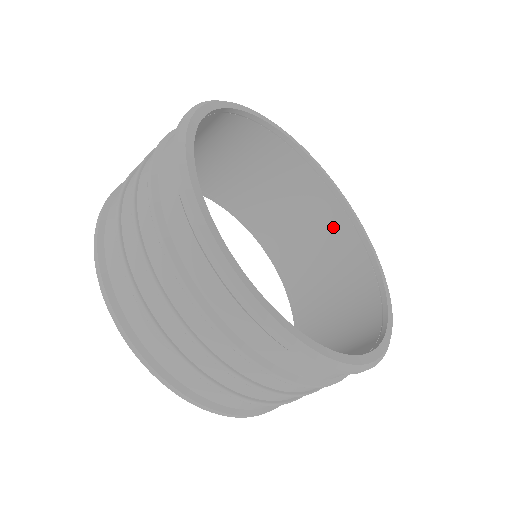
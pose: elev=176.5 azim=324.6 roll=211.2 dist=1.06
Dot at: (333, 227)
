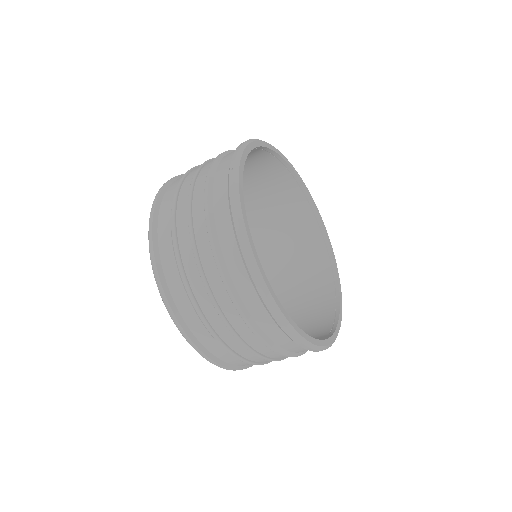
Dot at: (274, 176)
